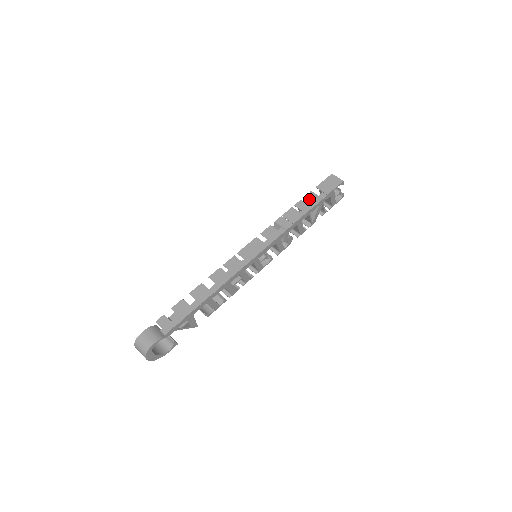
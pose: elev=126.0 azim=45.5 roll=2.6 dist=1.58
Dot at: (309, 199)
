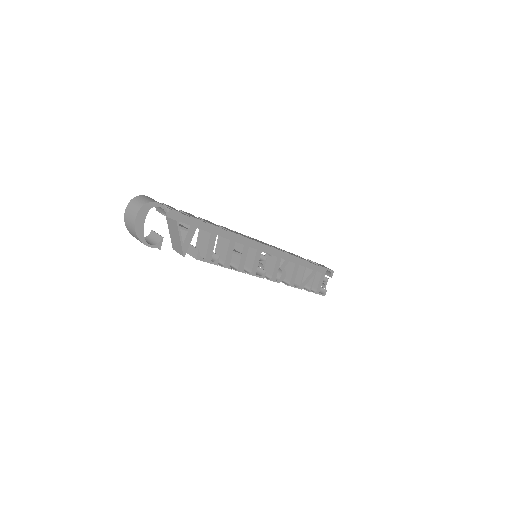
Dot at: occluded
